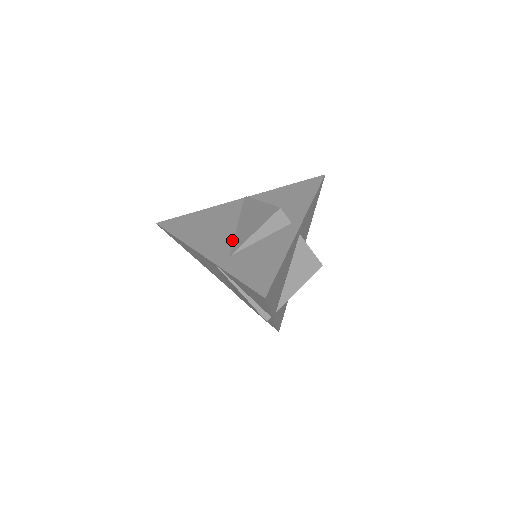
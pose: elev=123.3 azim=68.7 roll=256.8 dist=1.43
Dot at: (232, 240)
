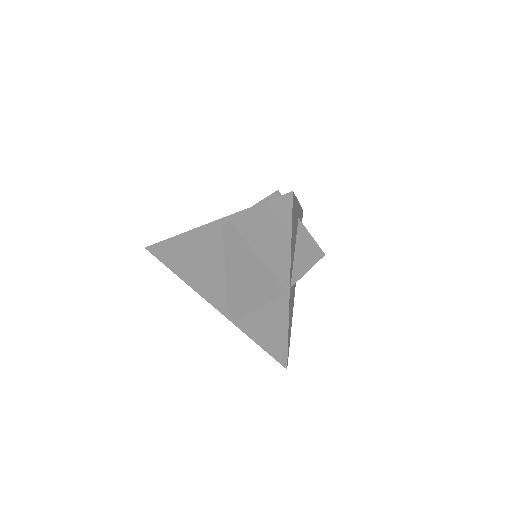
Dot at: occluded
